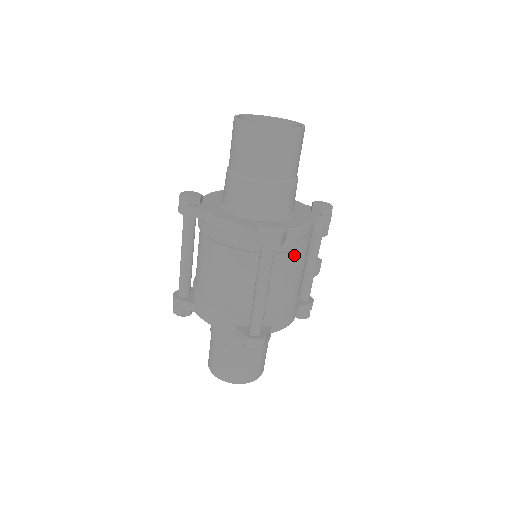
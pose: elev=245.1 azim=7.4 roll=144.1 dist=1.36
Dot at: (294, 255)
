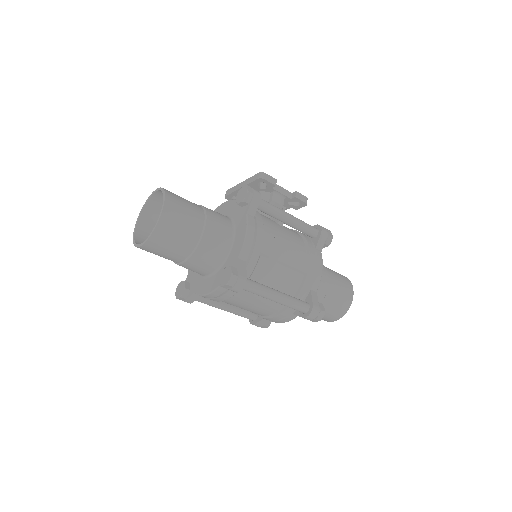
Dot at: (264, 255)
